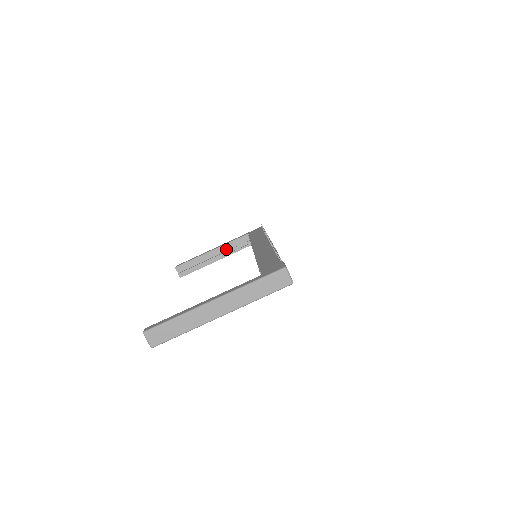
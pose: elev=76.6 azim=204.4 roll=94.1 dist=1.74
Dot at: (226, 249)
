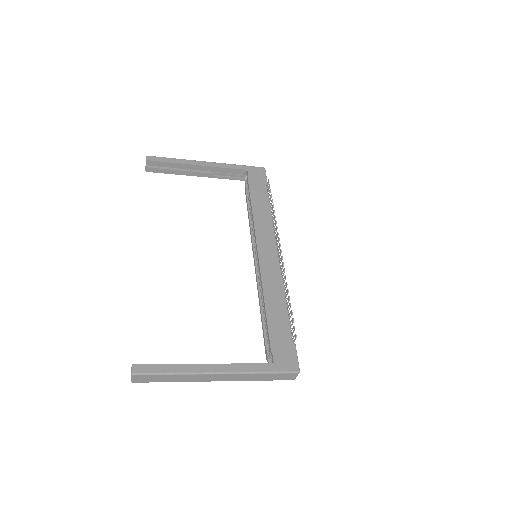
Dot at: (214, 170)
